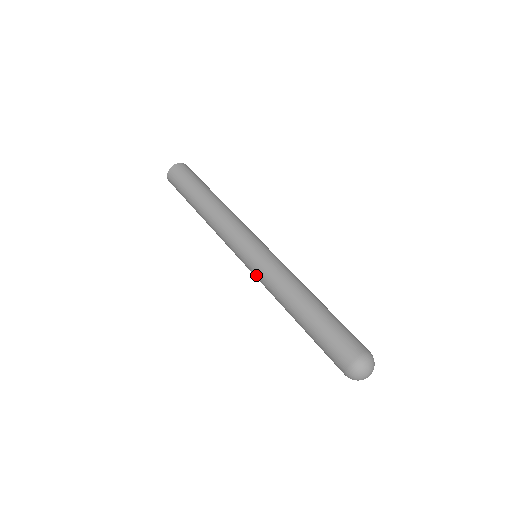
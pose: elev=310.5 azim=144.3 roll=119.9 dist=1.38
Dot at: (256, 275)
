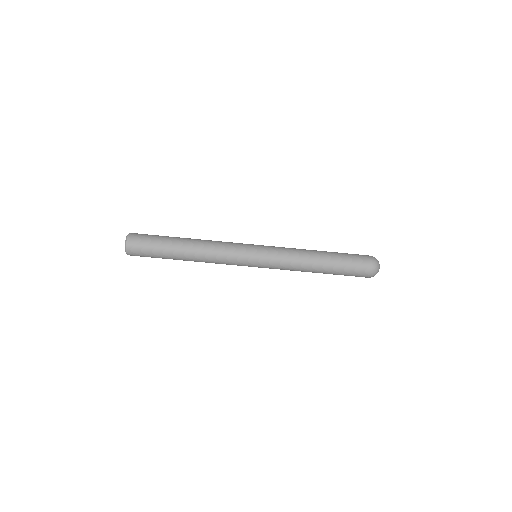
Dot at: occluded
